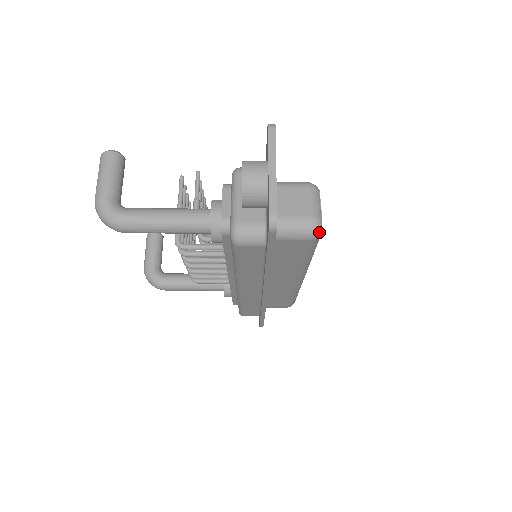
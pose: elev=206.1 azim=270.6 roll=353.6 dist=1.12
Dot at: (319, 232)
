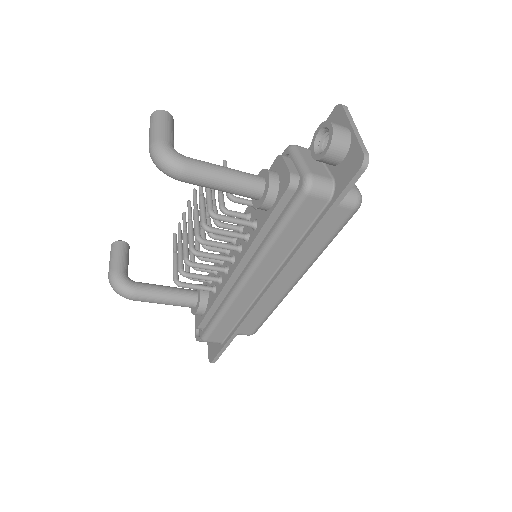
Dot at: occluded
